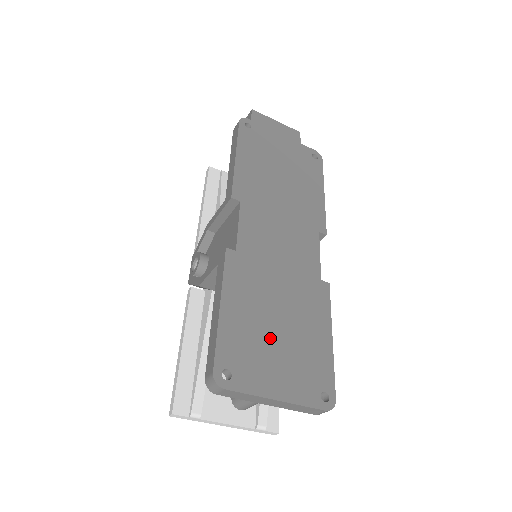
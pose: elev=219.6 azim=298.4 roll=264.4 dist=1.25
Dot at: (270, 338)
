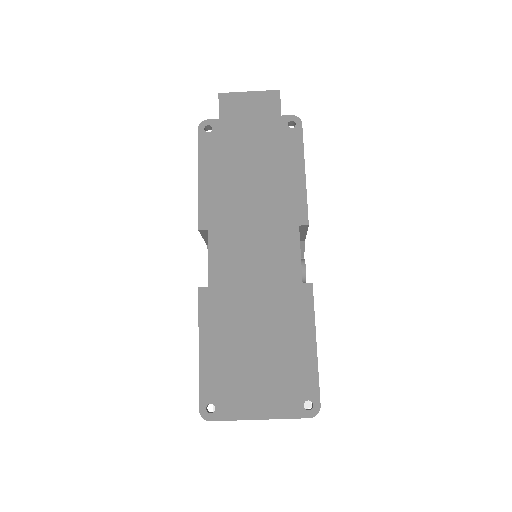
Dot at: (249, 364)
